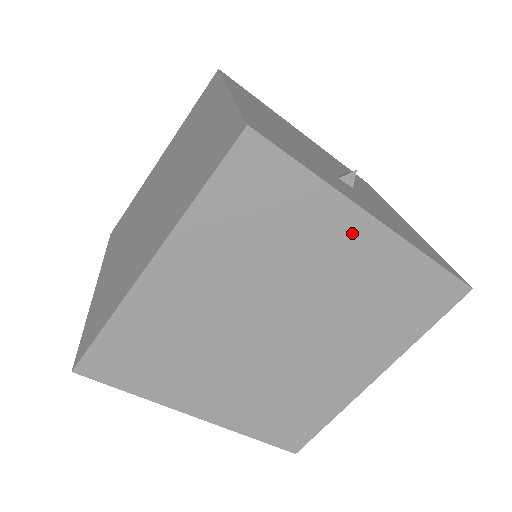
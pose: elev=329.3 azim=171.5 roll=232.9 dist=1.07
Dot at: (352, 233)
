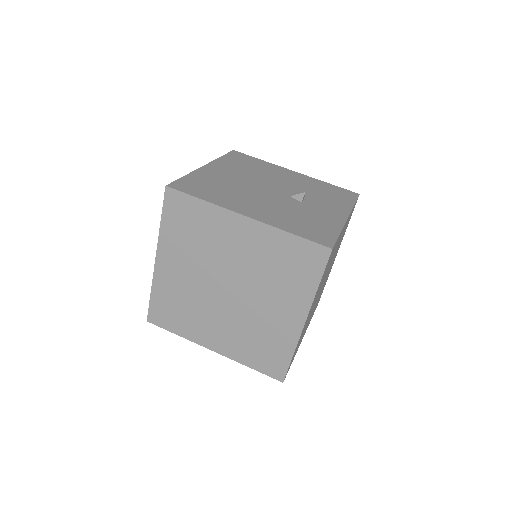
Dot at: occluded
